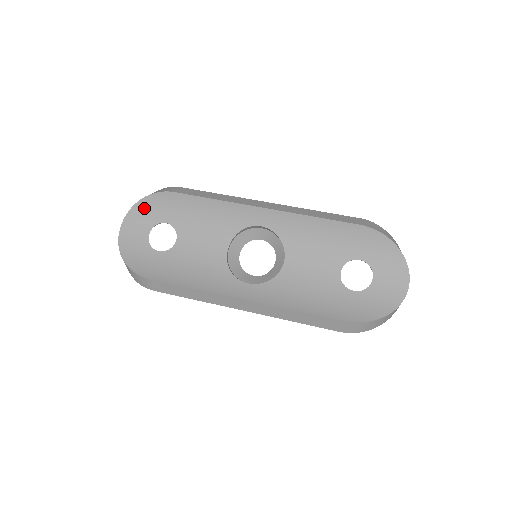
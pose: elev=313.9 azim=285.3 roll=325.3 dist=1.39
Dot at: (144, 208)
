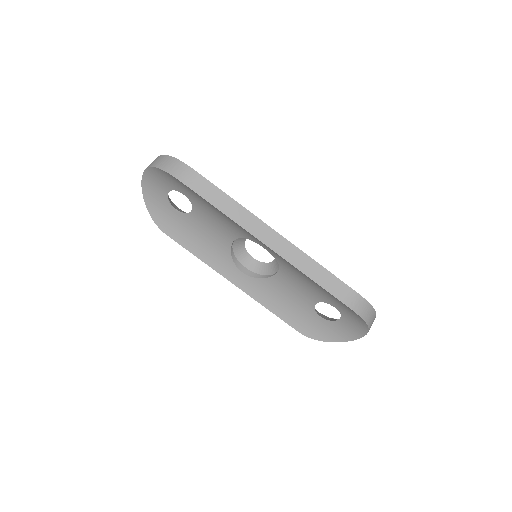
Dot at: (164, 175)
